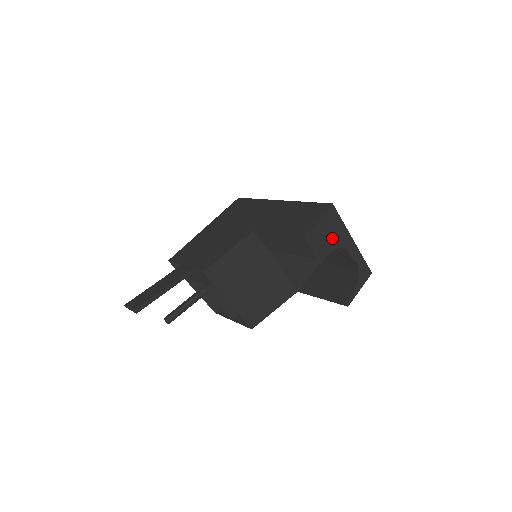
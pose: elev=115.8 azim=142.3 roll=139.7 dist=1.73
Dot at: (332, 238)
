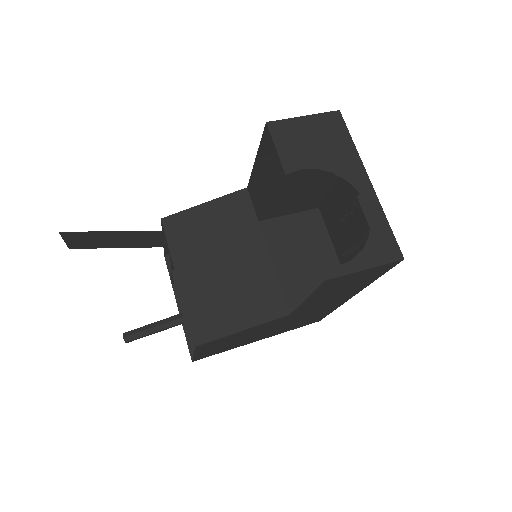
Dot at: (323, 152)
